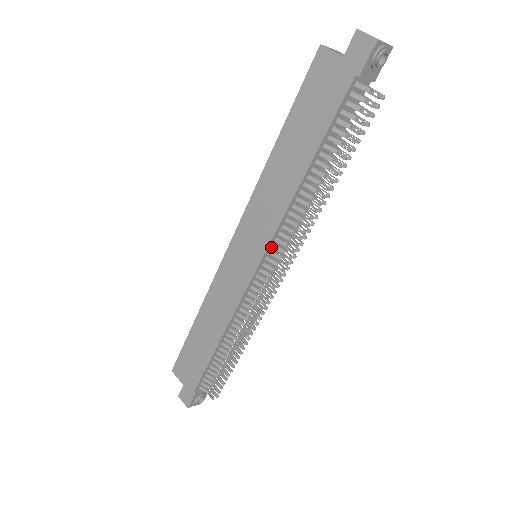
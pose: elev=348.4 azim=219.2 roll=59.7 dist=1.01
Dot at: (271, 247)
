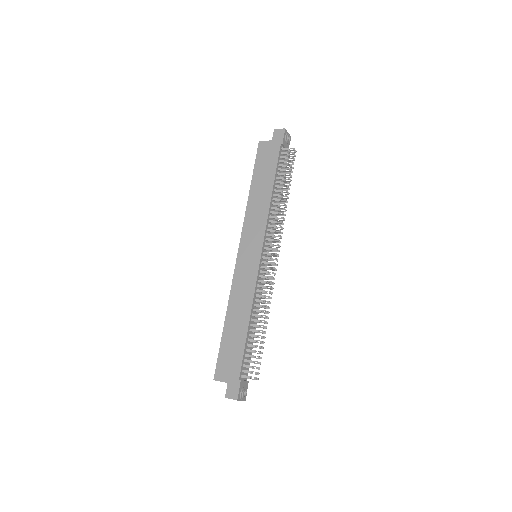
Dot at: (265, 241)
